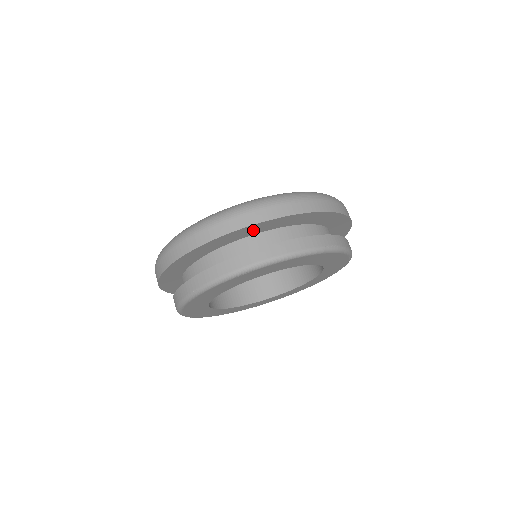
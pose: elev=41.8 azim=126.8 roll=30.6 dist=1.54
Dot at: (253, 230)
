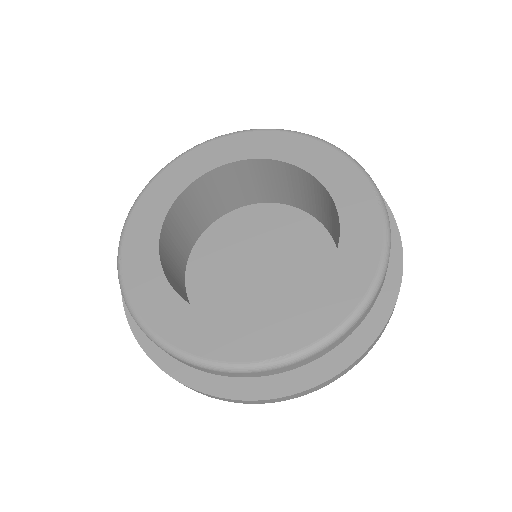
Dot at: occluded
